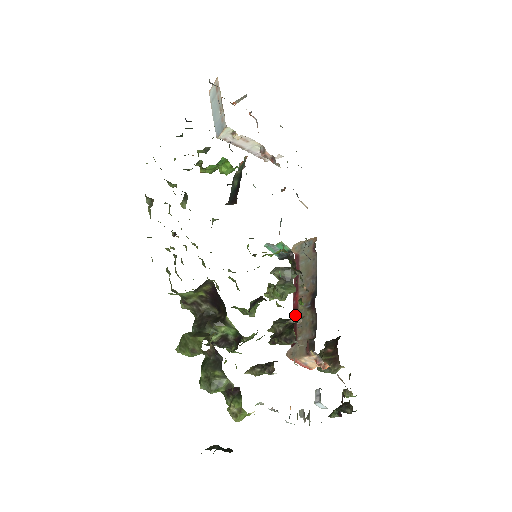
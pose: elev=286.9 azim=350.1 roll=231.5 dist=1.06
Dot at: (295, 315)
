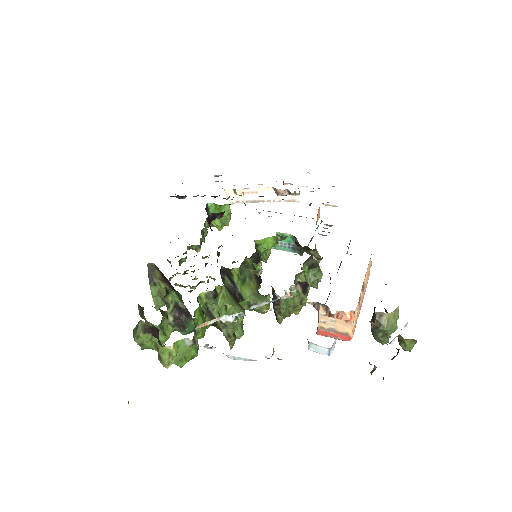
Dot at: occluded
